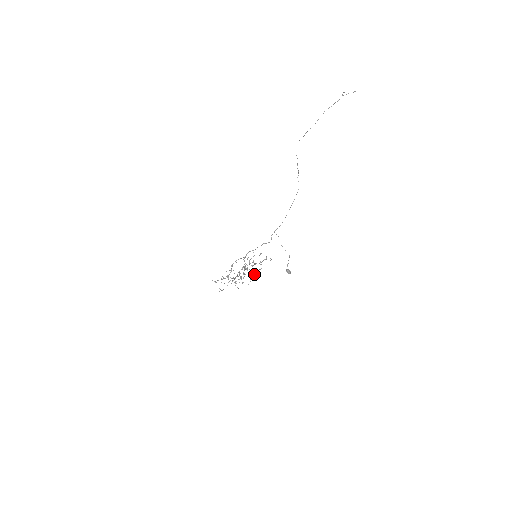
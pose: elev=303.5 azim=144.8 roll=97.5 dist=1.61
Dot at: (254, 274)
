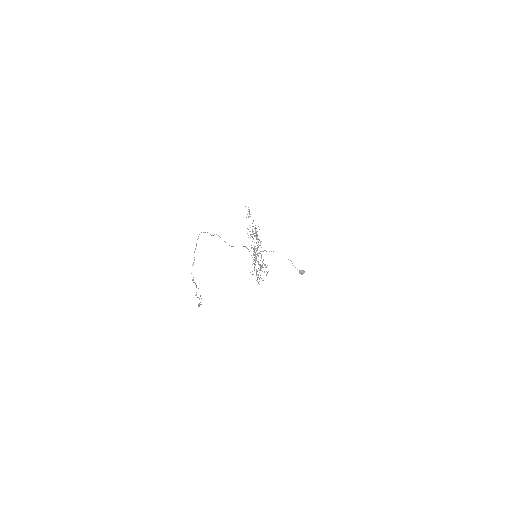
Dot at: occluded
